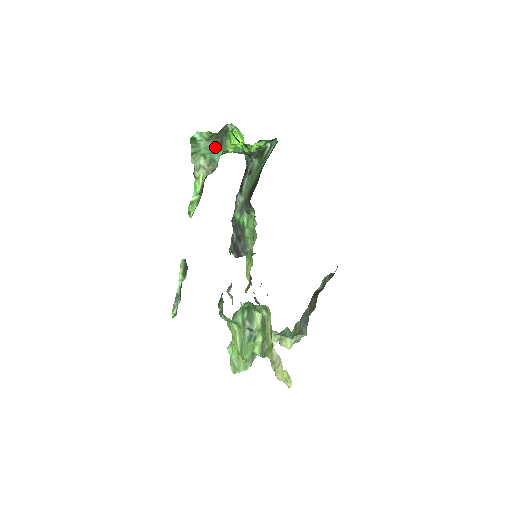
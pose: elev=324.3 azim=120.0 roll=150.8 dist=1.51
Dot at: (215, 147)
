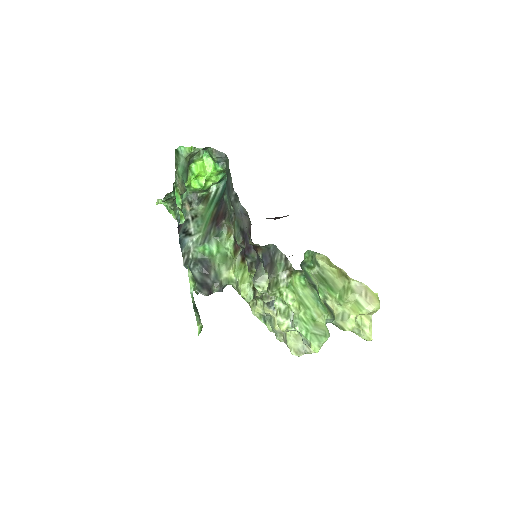
Dot at: (184, 171)
